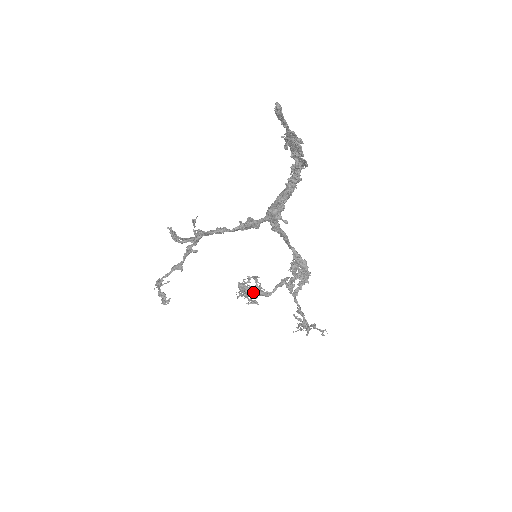
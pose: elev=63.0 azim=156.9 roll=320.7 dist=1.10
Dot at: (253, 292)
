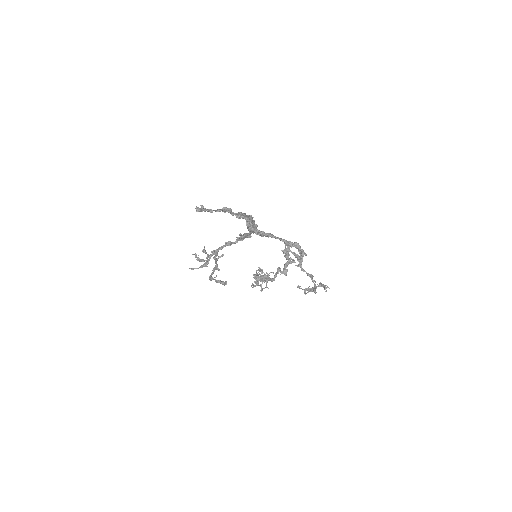
Dot at: (262, 282)
